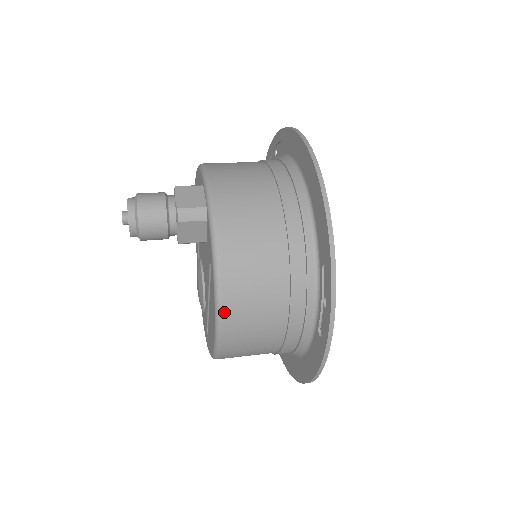
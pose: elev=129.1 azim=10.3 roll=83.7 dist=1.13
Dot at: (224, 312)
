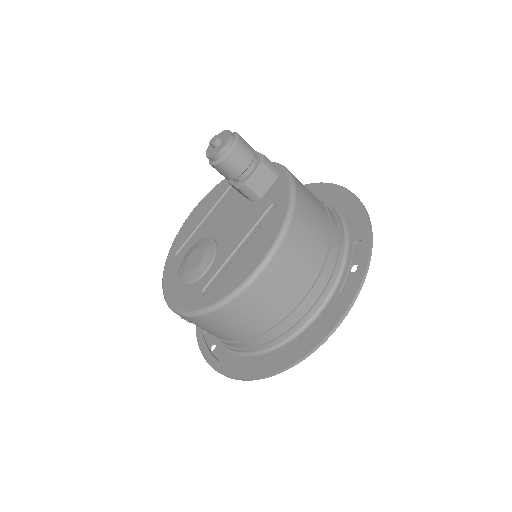
Dot at: (289, 233)
